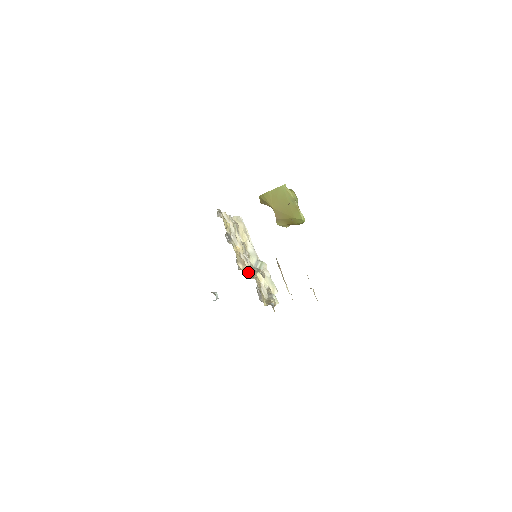
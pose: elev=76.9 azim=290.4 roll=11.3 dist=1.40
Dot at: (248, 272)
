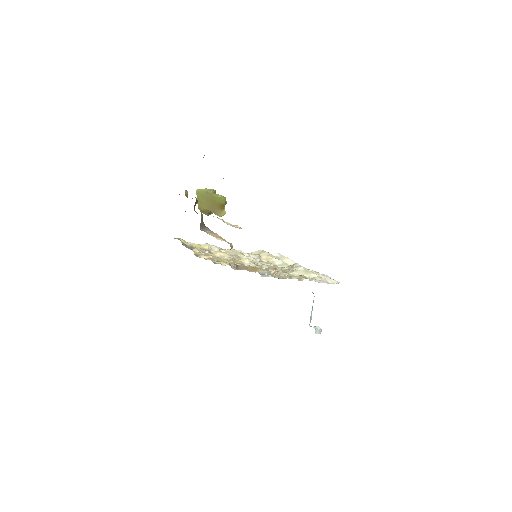
Dot at: occluded
